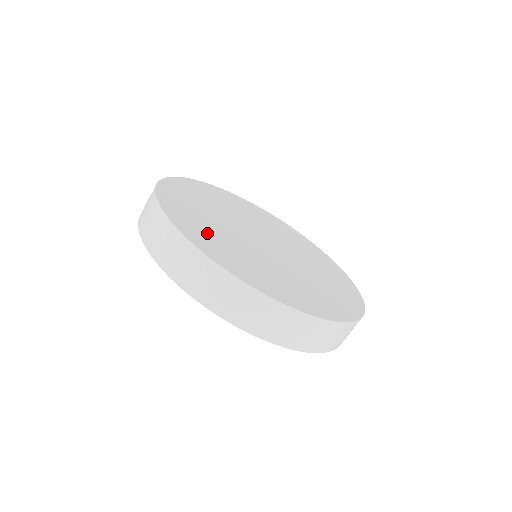
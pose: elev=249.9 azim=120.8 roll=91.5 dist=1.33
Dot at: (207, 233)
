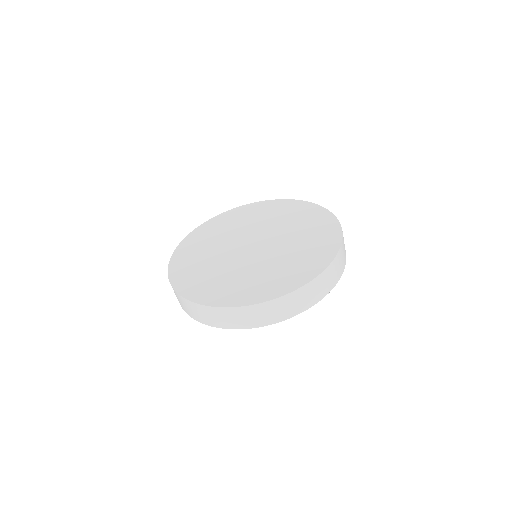
Dot at: (202, 280)
